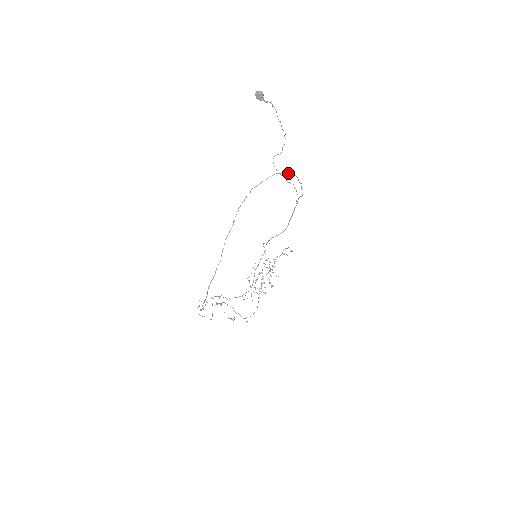
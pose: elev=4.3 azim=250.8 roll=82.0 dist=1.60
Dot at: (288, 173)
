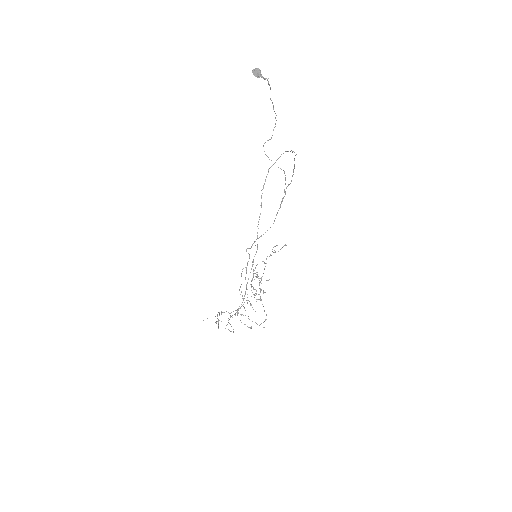
Dot at: (293, 151)
